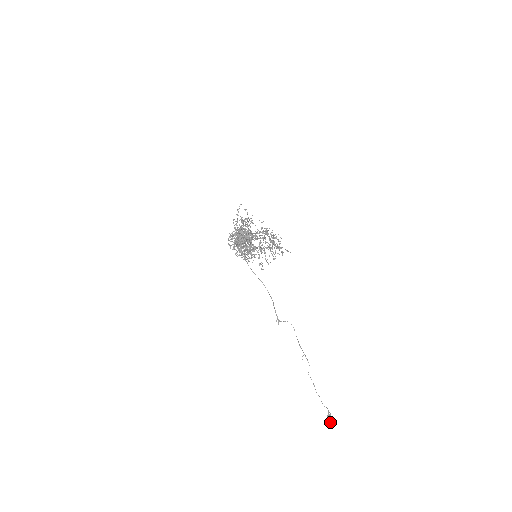
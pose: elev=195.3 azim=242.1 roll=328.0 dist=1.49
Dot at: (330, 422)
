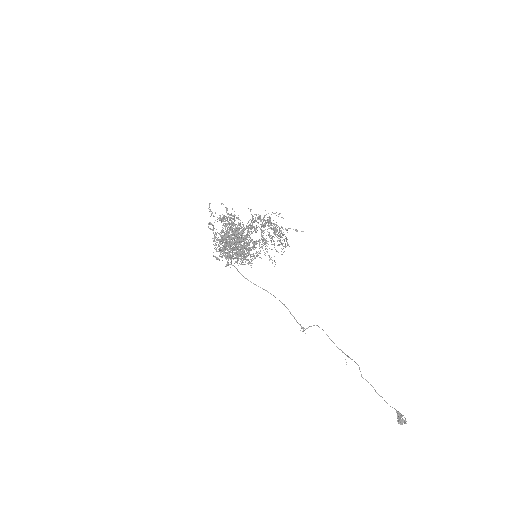
Dot at: occluded
